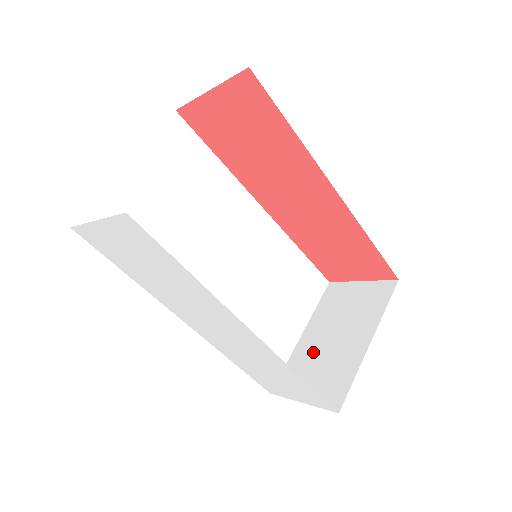
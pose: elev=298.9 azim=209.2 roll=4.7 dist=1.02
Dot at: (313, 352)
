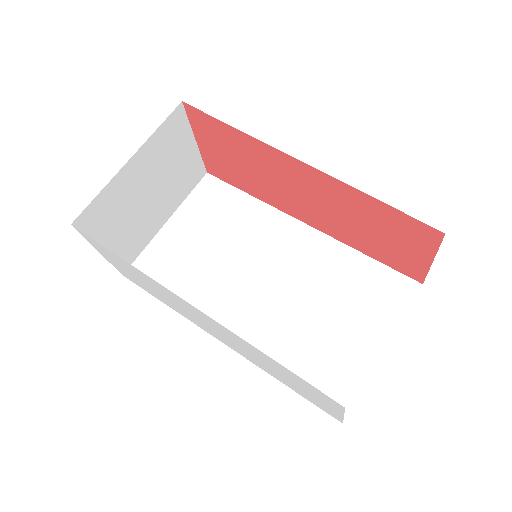
Dot at: occluded
